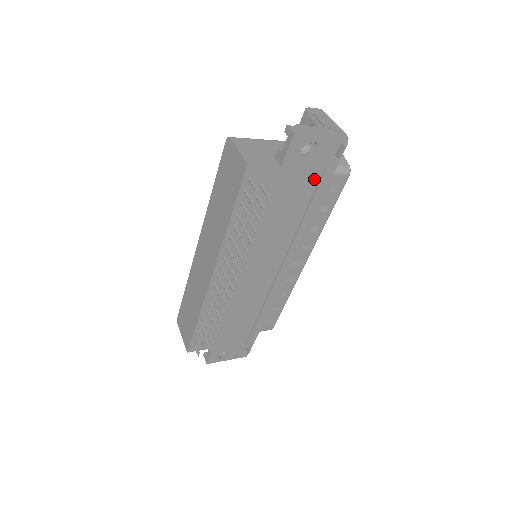
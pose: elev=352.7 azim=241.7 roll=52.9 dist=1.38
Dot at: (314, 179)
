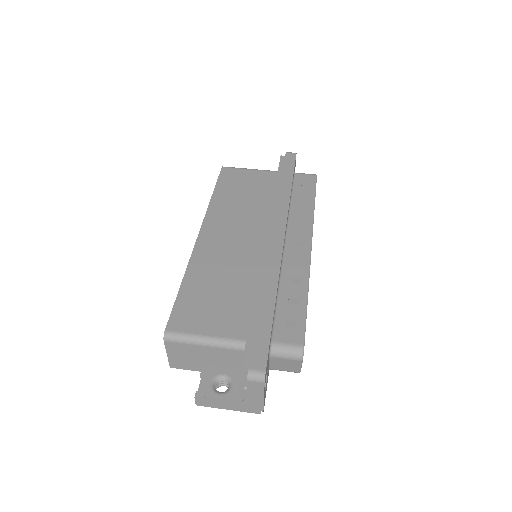
Dot at: occluded
